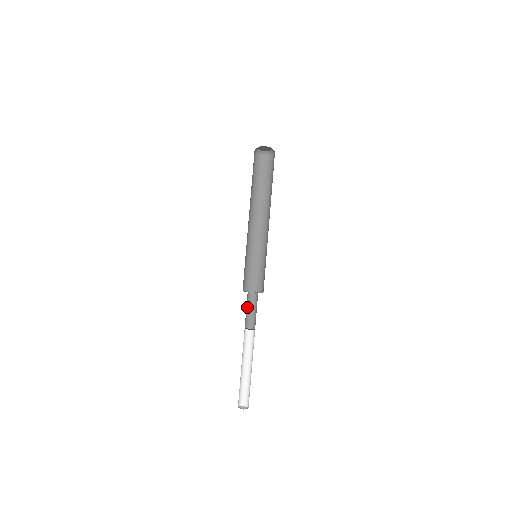
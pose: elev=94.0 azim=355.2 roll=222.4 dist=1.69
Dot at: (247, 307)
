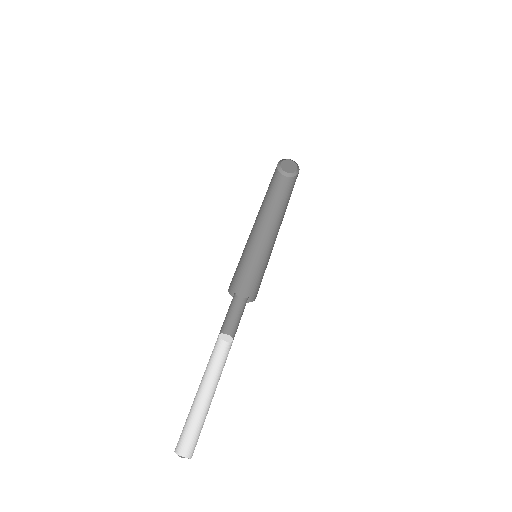
Dot at: (236, 316)
